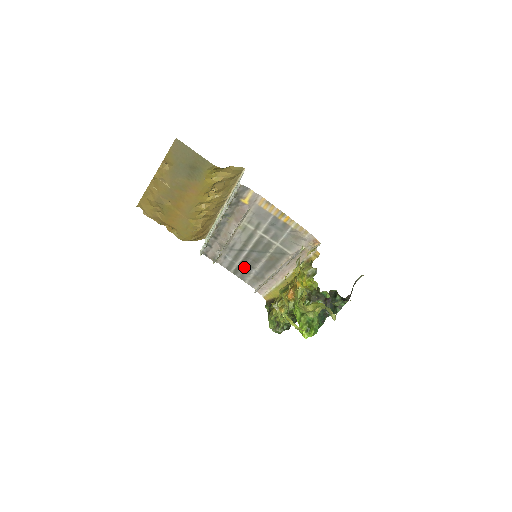
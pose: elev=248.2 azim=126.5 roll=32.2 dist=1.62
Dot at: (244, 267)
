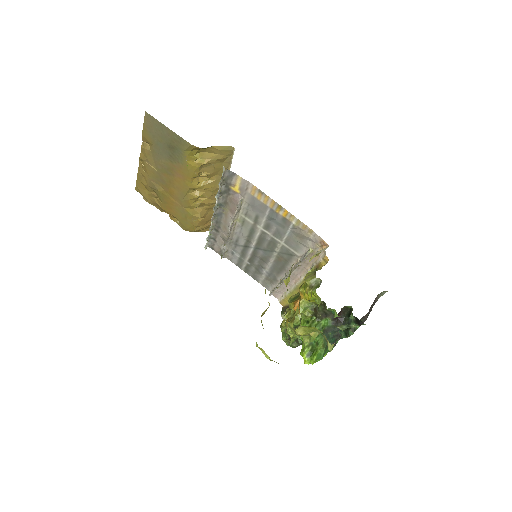
Dot at: (254, 266)
